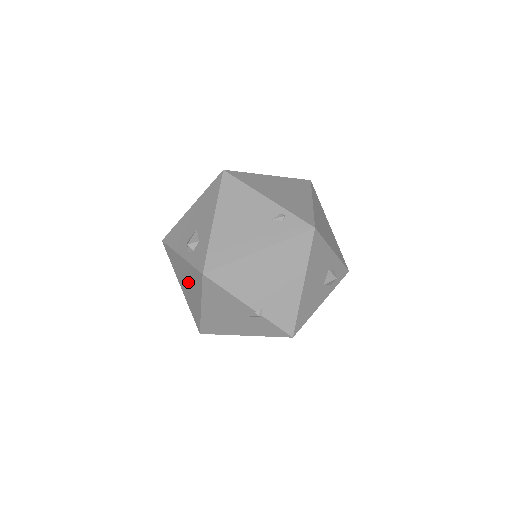
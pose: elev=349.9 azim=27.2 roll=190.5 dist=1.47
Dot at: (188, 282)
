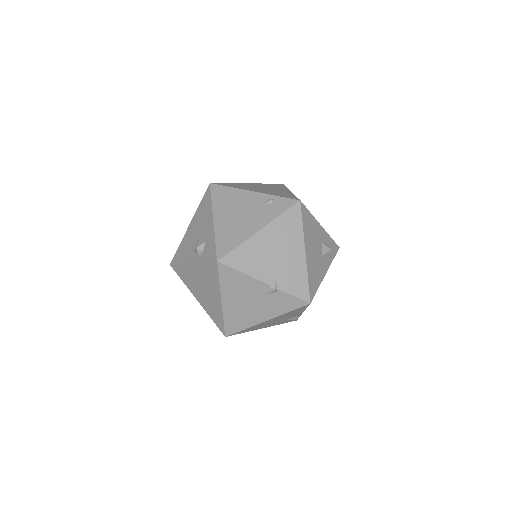
Dot at: (204, 286)
